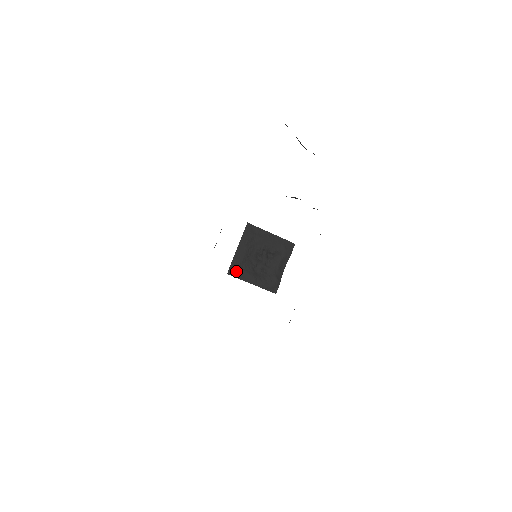
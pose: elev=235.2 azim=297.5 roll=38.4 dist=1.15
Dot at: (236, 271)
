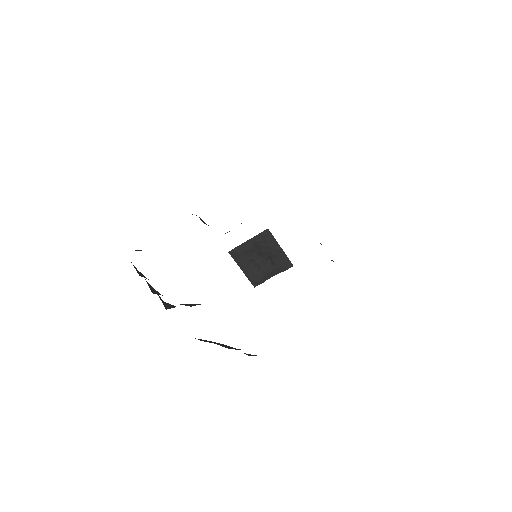
Dot at: (236, 255)
